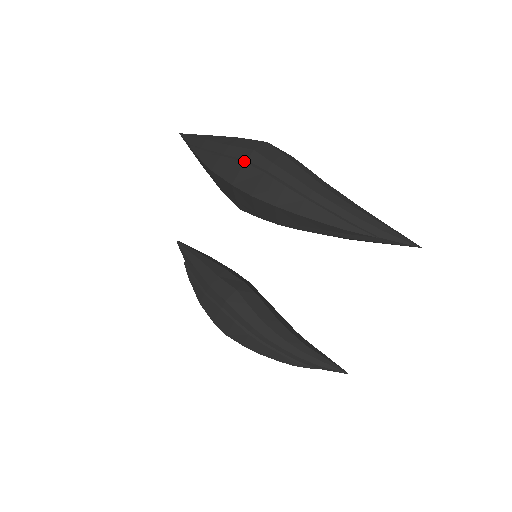
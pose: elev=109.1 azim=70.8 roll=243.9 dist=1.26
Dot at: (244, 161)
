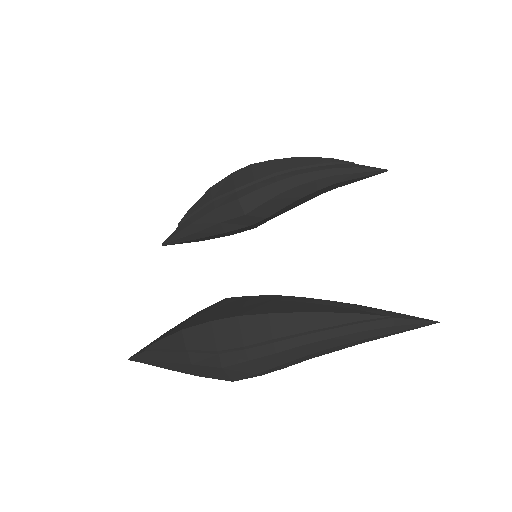
Dot at: occluded
